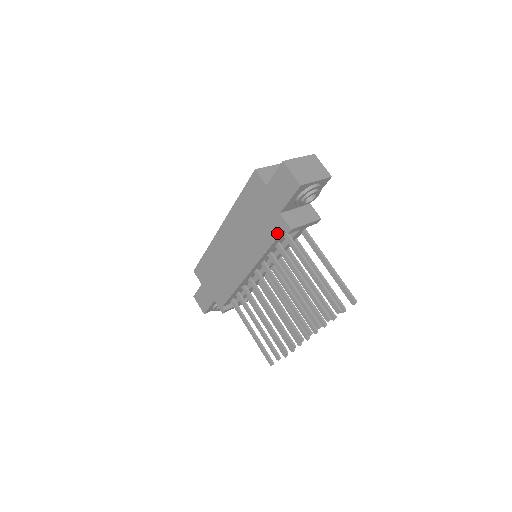
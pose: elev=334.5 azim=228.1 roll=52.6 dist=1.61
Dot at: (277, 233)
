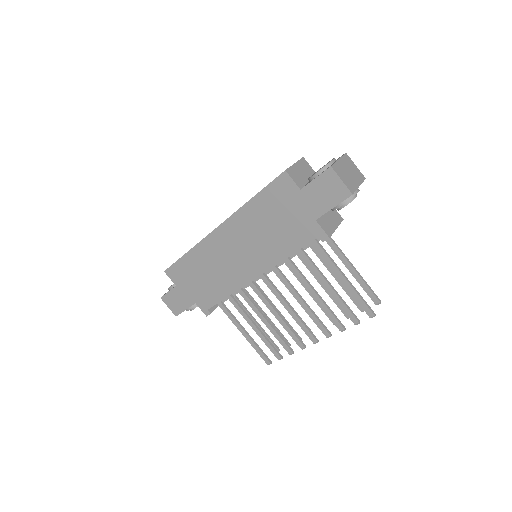
Dot at: (307, 240)
